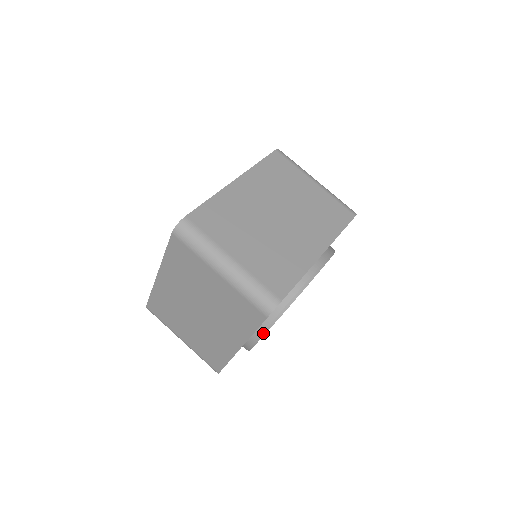
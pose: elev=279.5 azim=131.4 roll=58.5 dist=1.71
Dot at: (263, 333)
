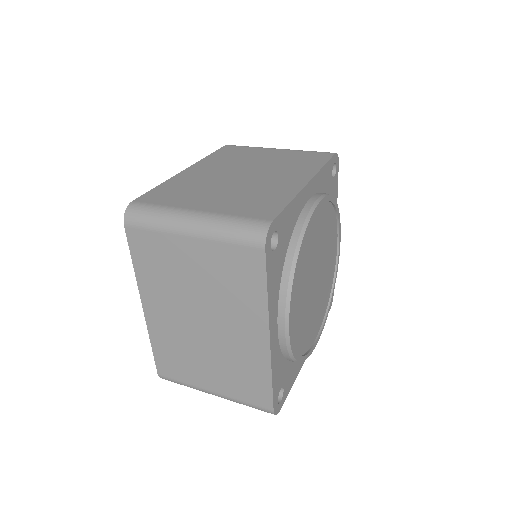
Dot at: (287, 303)
